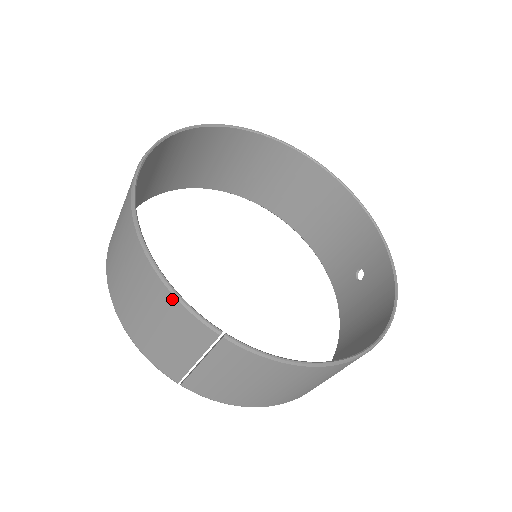
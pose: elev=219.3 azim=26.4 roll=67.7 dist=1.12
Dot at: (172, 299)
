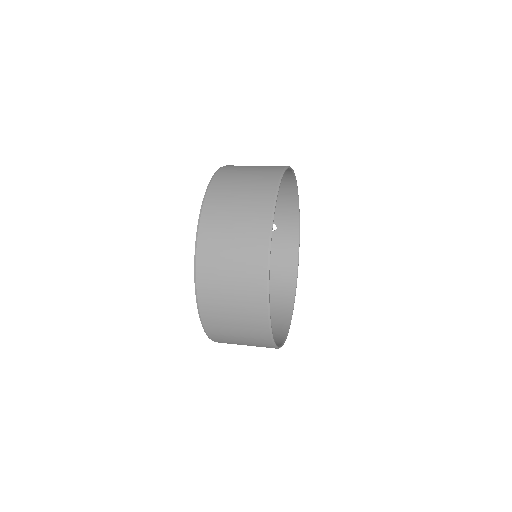
Dot at: (271, 345)
